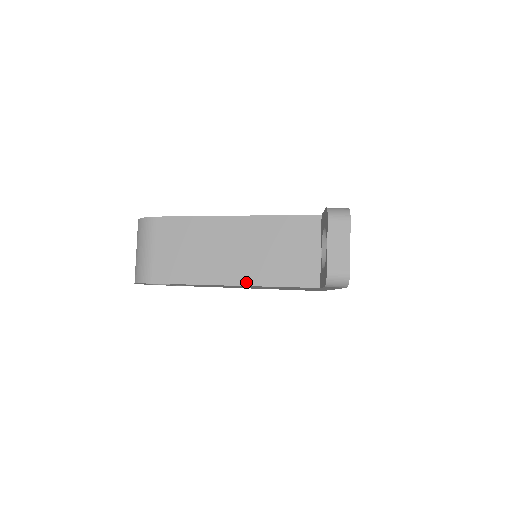
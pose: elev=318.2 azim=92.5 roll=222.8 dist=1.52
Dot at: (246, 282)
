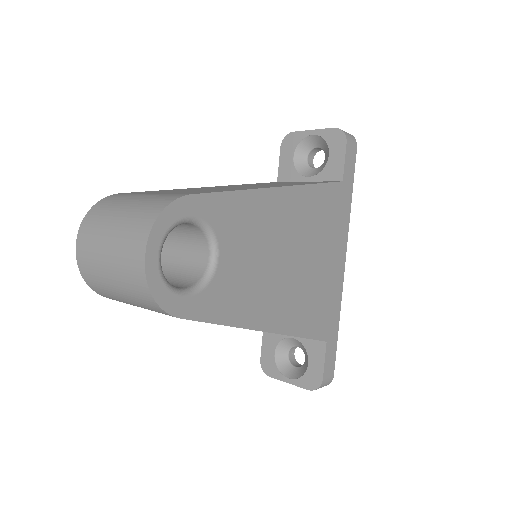
Dot at: (289, 185)
